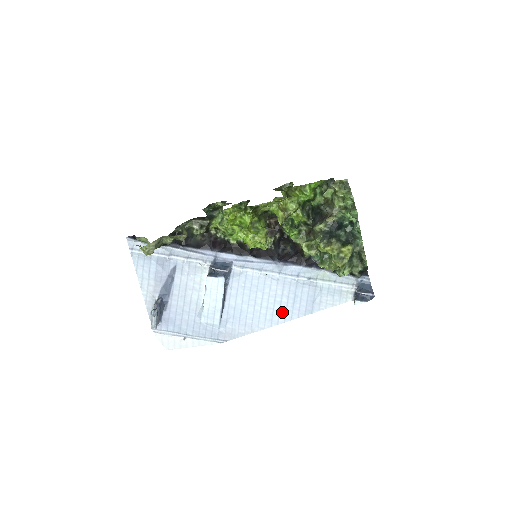
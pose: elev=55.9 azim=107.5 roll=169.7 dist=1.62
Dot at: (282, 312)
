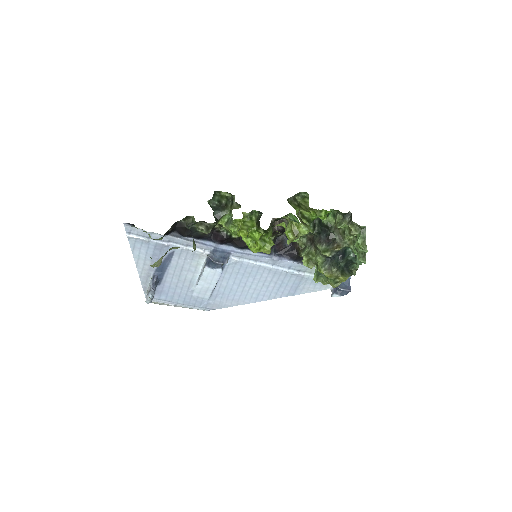
Dot at: (267, 293)
